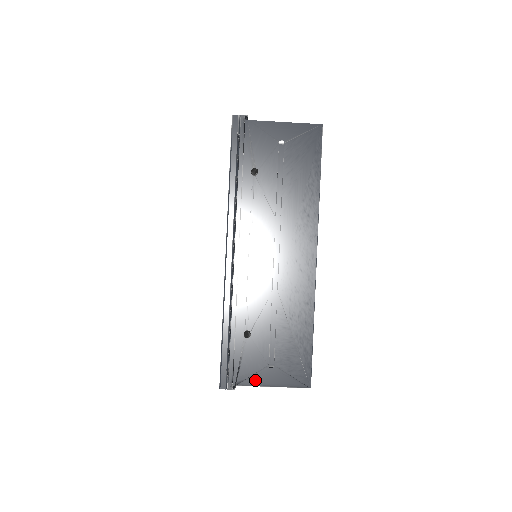
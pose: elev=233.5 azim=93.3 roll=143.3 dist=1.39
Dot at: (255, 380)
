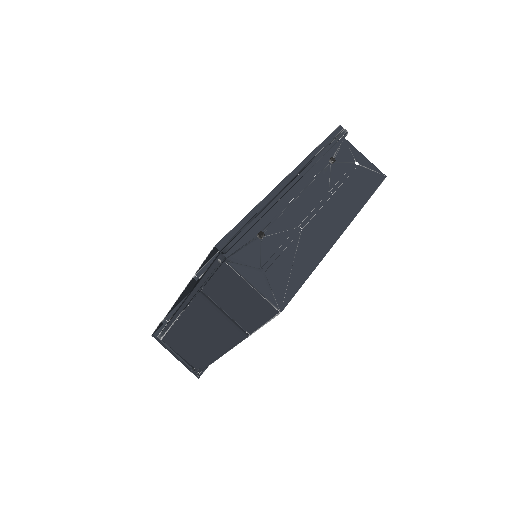
Dot at: (242, 270)
